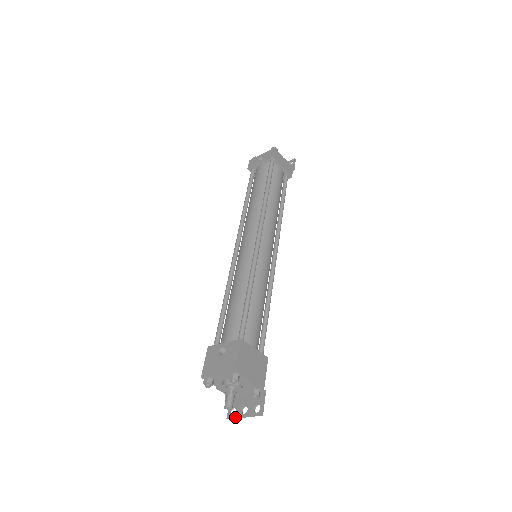
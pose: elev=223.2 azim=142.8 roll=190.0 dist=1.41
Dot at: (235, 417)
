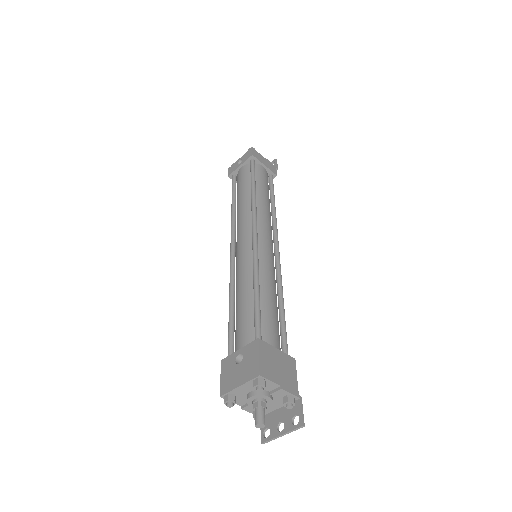
Dot at: (271, 438)
